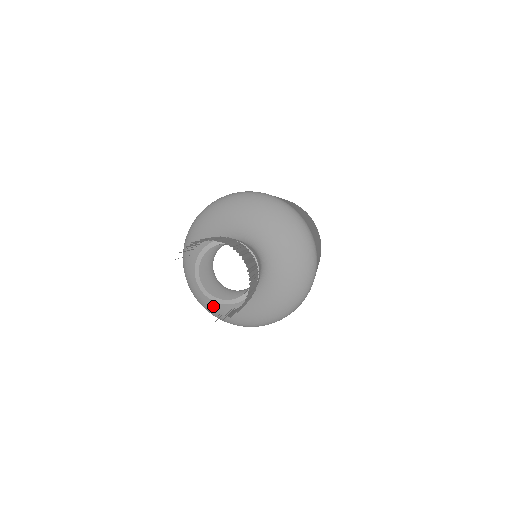
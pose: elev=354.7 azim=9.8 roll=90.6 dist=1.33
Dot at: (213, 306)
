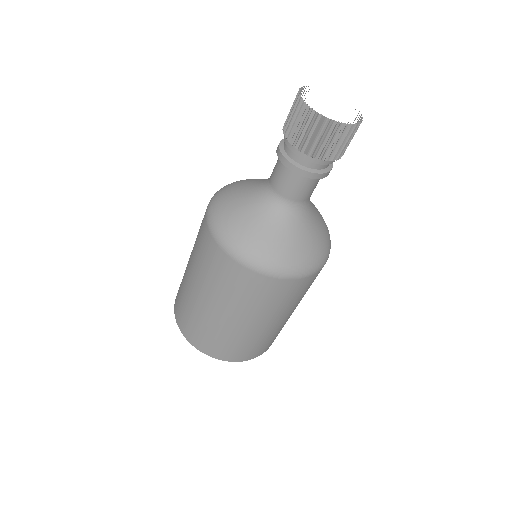
Dot at: (291, 253)
